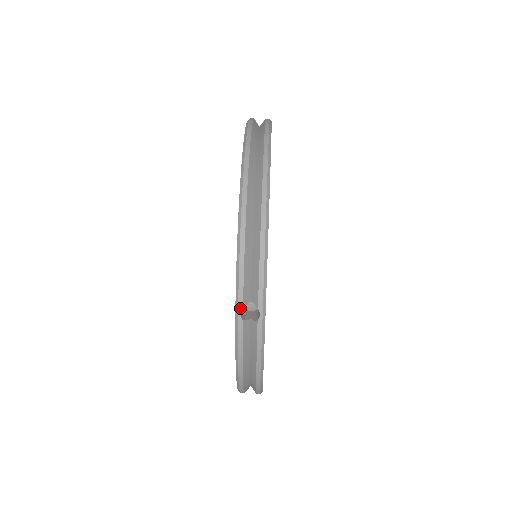
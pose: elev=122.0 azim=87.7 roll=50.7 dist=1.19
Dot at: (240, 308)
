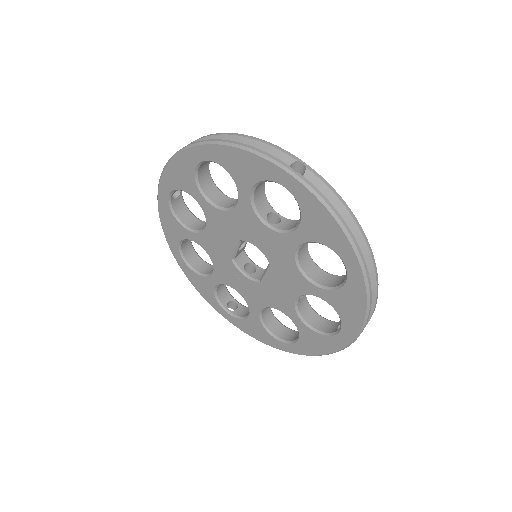
Dot at: (289, 167)
